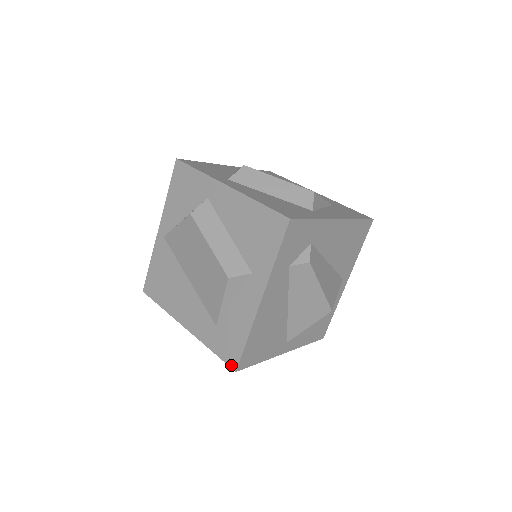
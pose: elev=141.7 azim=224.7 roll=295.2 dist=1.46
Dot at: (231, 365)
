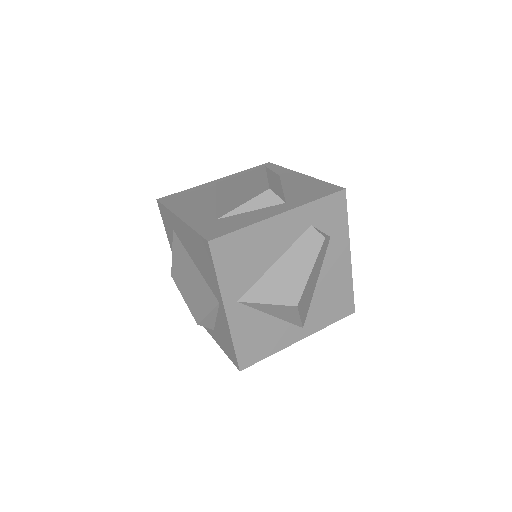
Dot at: (207, 237)
